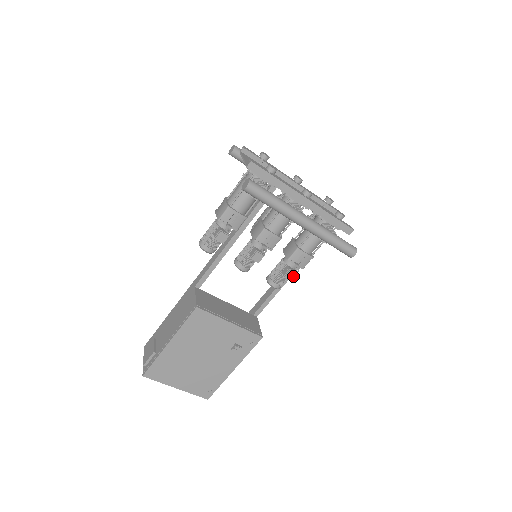
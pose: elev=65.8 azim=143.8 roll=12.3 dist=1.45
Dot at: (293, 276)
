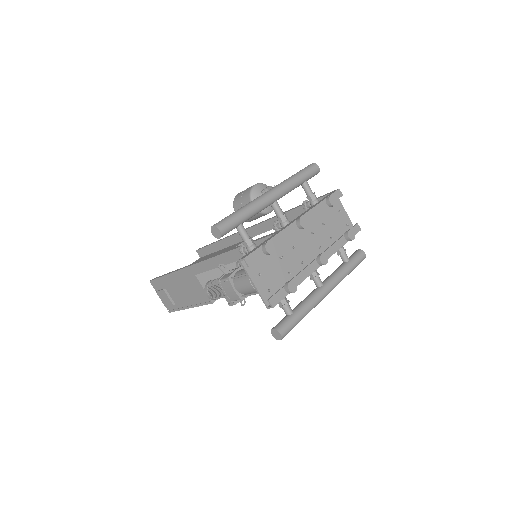
Dot at: occluded
